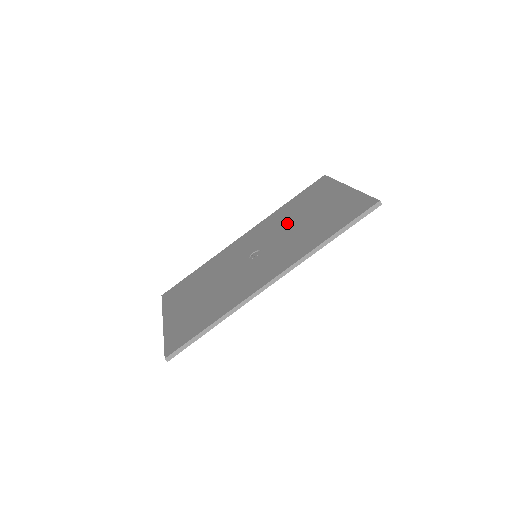
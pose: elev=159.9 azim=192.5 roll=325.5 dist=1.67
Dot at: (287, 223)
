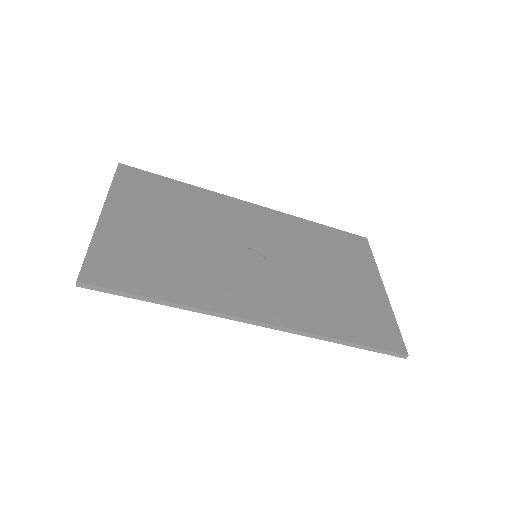
Dot at: (308, 255)
